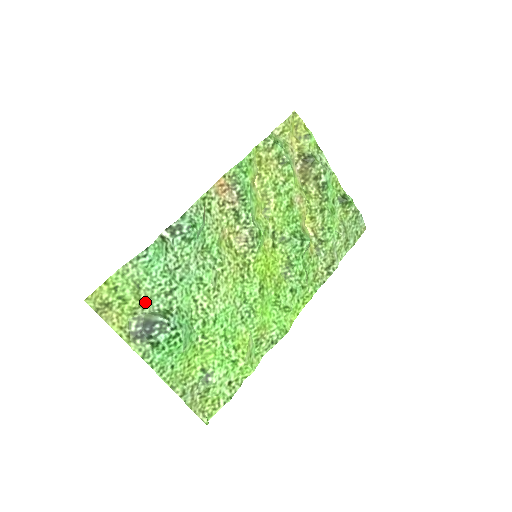
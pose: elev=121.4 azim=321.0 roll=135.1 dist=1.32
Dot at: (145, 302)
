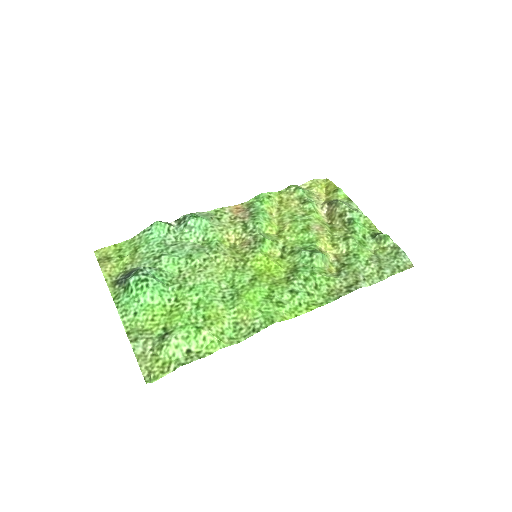
Dot at: (136, 261)
